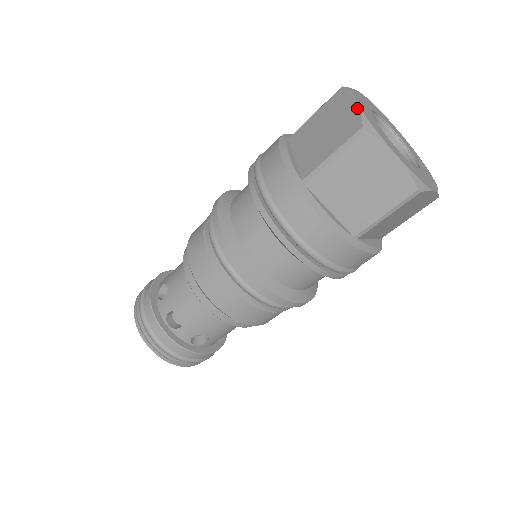
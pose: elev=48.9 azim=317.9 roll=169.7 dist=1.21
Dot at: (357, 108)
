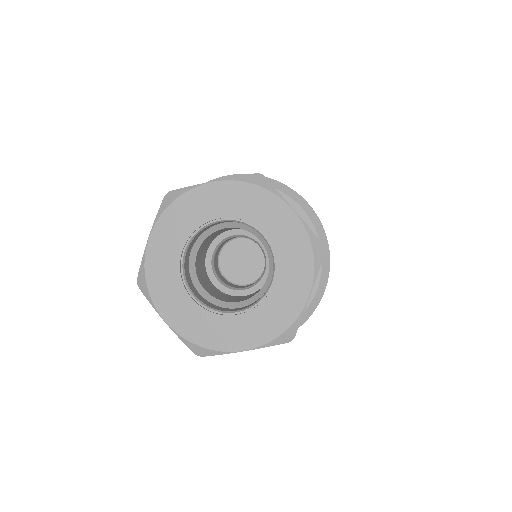
Dot at: (145, 249)
